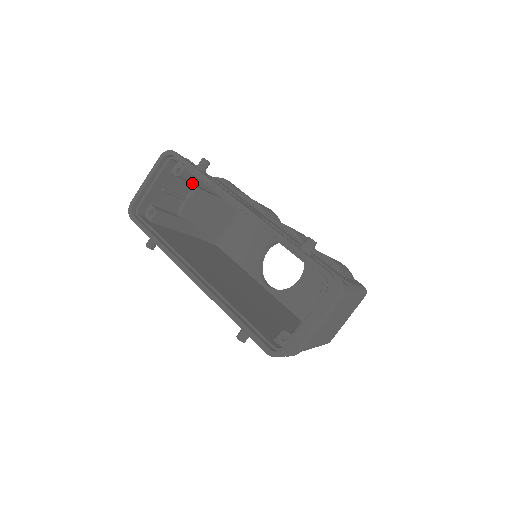
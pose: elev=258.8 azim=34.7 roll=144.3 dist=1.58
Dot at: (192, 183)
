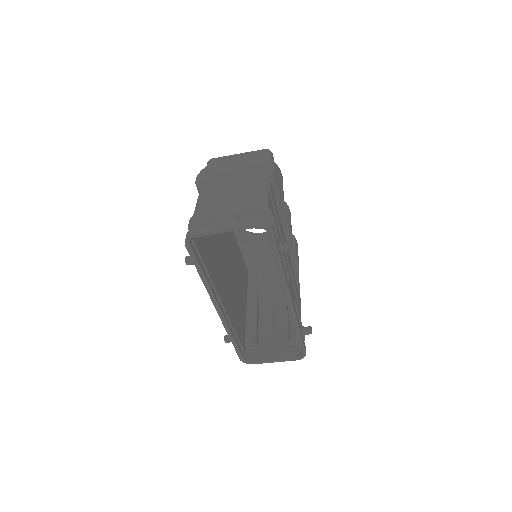
Dot at: occluded
